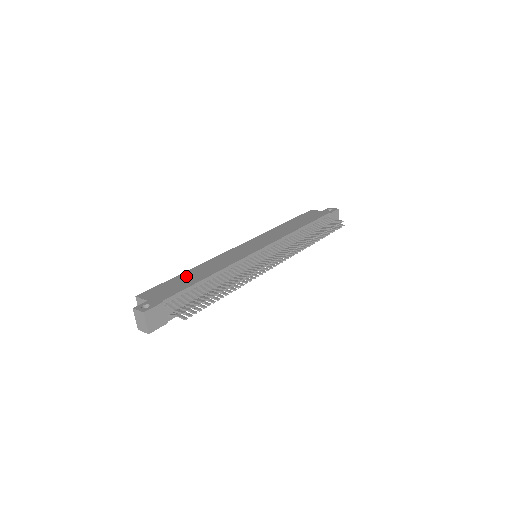
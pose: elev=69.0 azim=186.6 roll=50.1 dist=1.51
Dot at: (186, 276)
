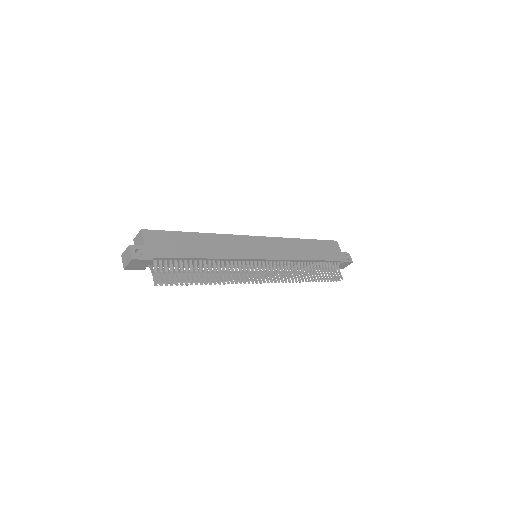
Dot at: (191, 240)
